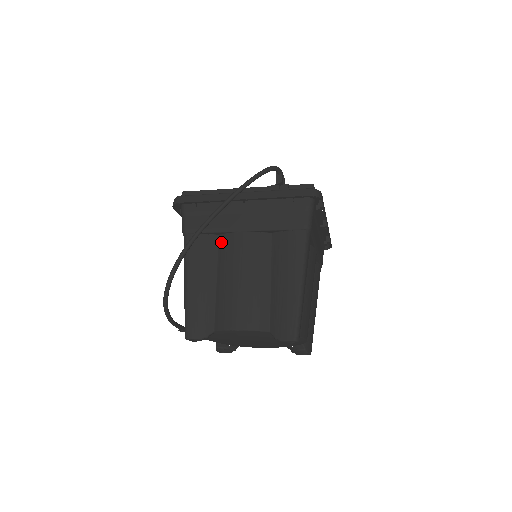
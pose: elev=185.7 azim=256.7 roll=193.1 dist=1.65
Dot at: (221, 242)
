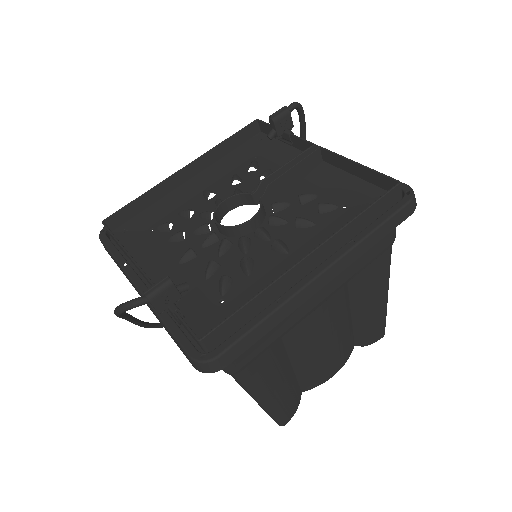
Dot at: occluded
